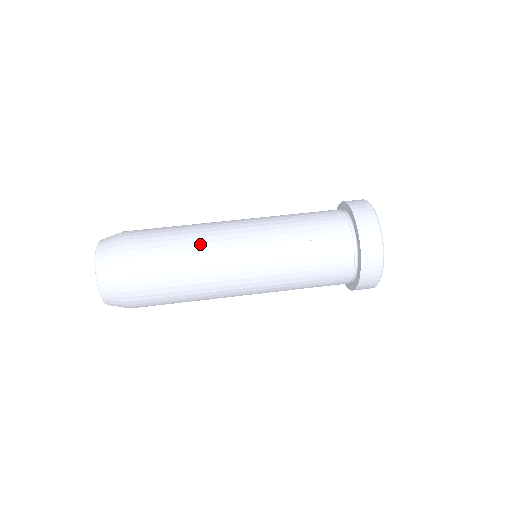
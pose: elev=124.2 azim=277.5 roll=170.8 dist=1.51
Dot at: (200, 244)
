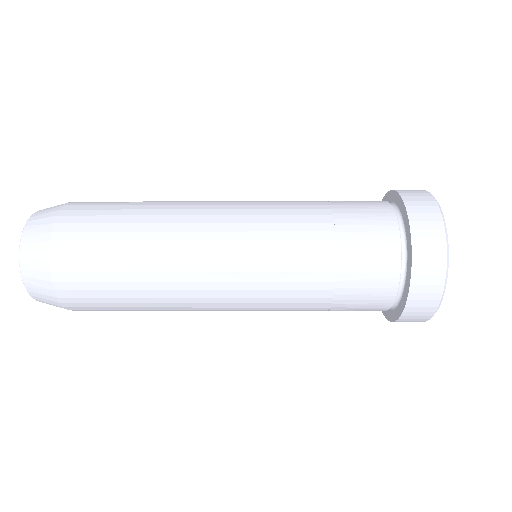
Dot at: occluded
